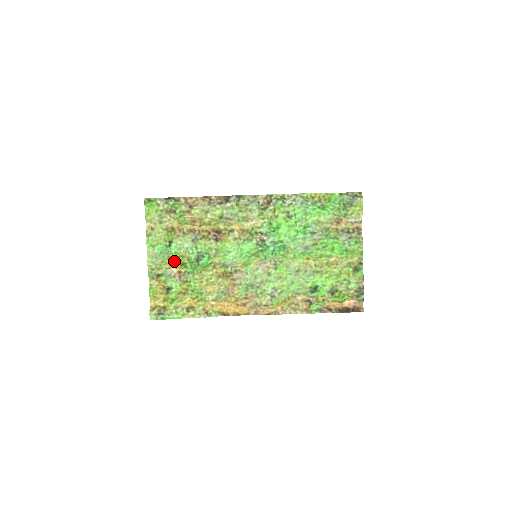
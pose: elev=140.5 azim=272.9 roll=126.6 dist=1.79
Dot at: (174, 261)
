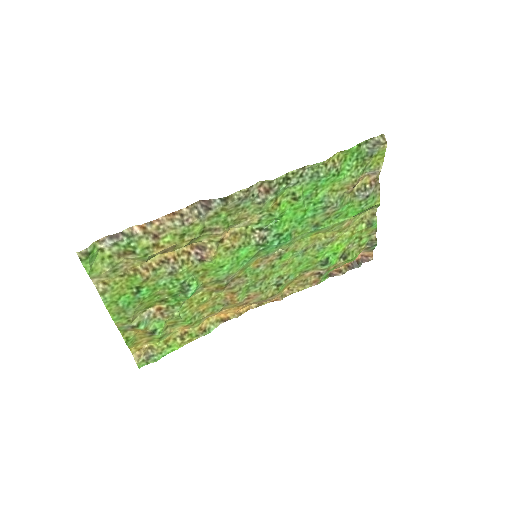
Dot at: (149, 303)
